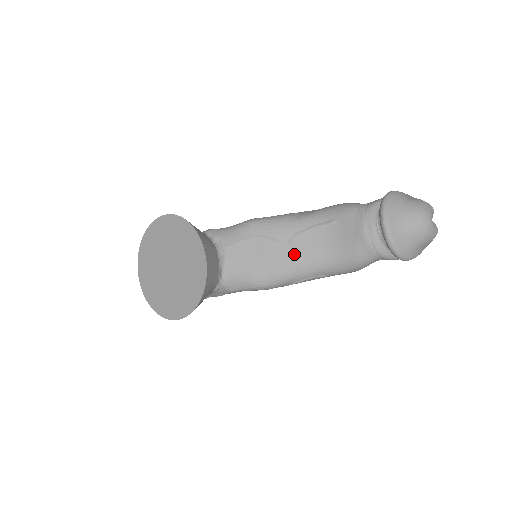
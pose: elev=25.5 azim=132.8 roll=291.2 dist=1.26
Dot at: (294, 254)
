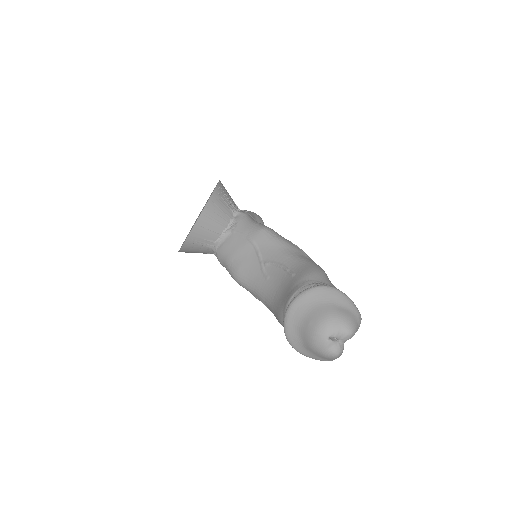
Dot at: (261, 274)
